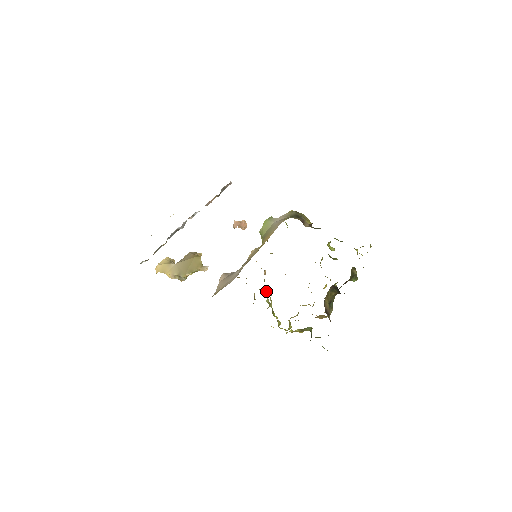
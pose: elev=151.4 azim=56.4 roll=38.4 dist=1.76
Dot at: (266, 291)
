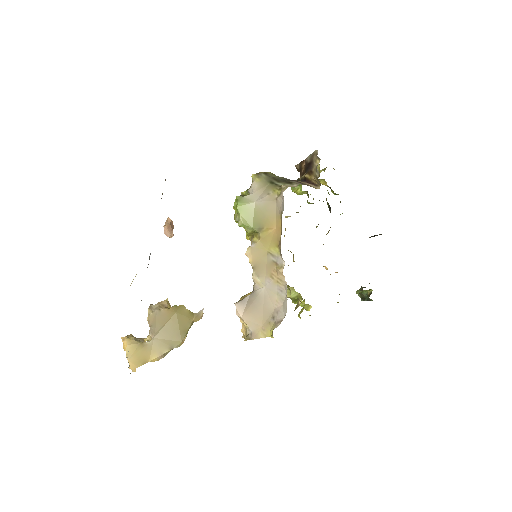
Dot at: occluded
